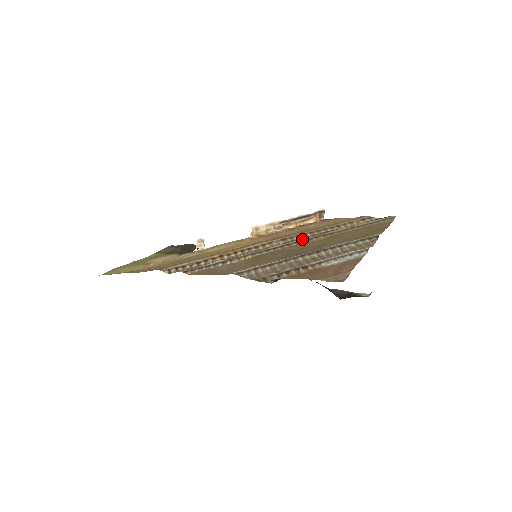
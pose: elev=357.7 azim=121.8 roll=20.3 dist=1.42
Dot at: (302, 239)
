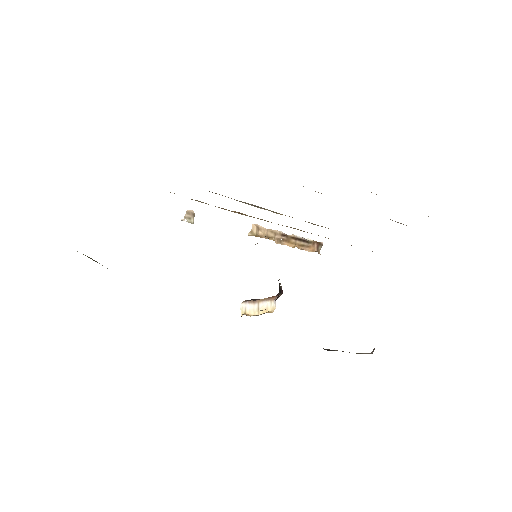
Dot at: occluded
